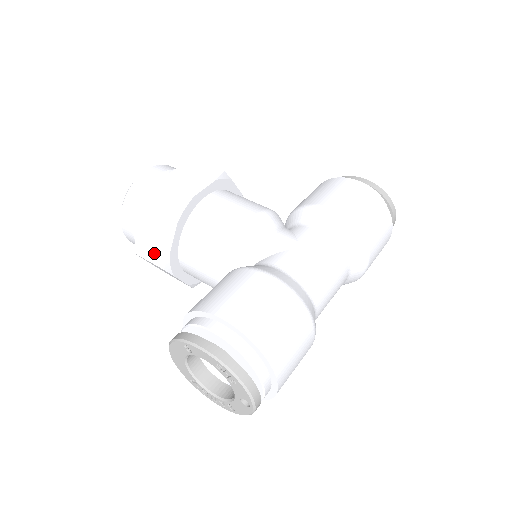
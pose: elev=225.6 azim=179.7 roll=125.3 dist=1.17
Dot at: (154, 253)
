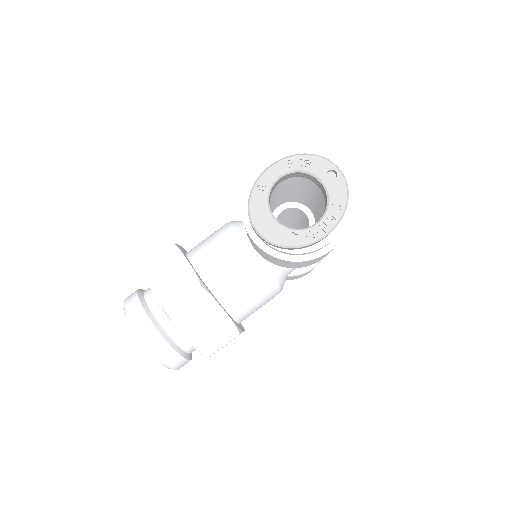
Dot at: (183, 289)
